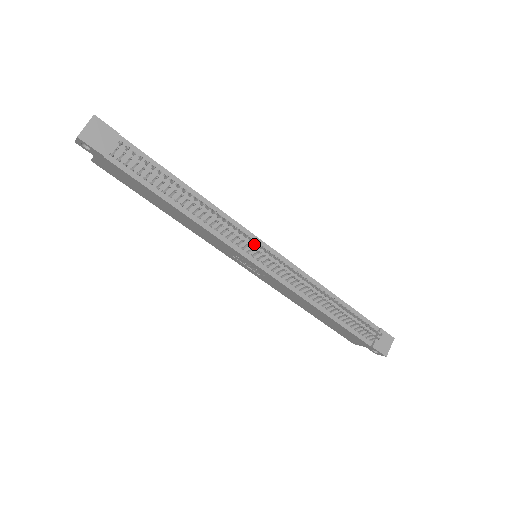
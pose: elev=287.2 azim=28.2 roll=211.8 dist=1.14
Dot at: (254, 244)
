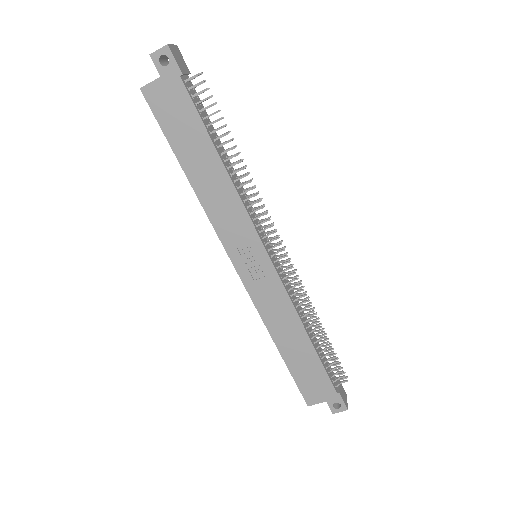
Dot at: (270, 231)
